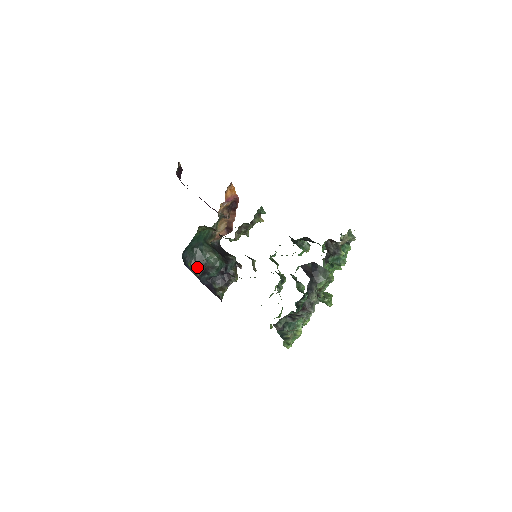
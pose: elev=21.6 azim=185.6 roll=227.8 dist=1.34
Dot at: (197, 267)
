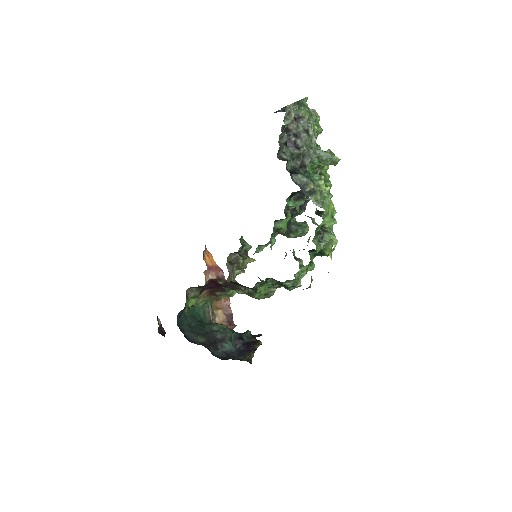
Dot at: (203, 340)
